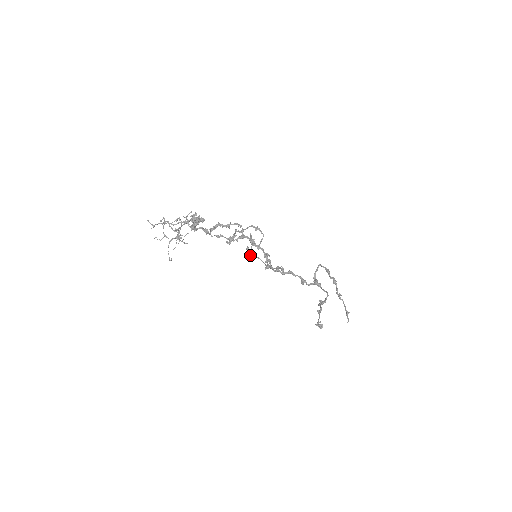
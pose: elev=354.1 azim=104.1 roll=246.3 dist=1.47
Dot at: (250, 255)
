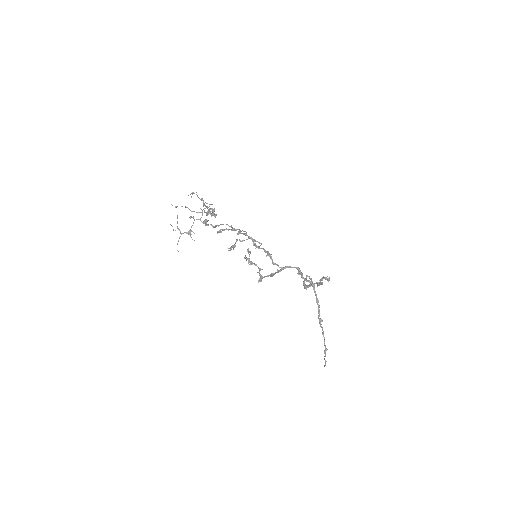
Dot at: (248, 262)
